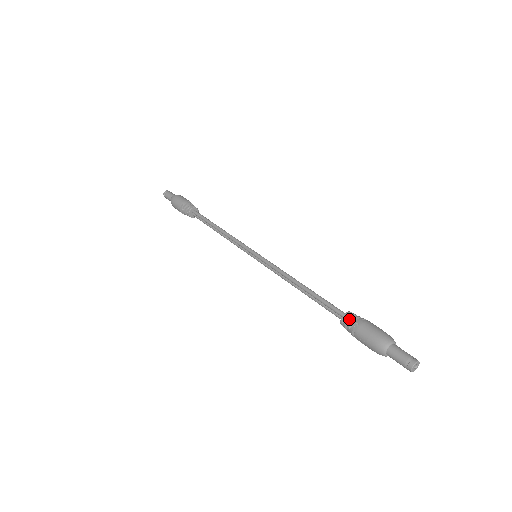
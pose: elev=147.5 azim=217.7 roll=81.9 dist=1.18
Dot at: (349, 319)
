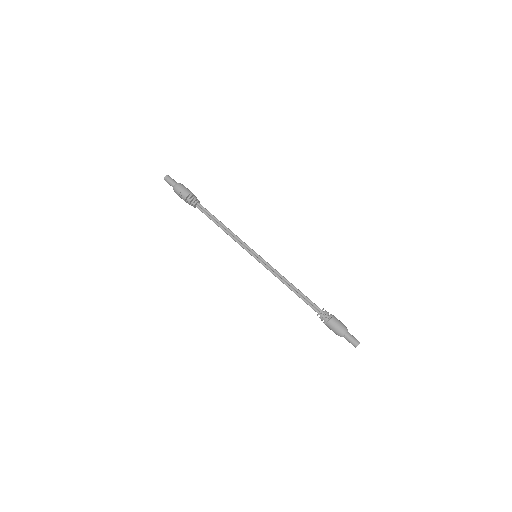
Dot at: (325, 313)
